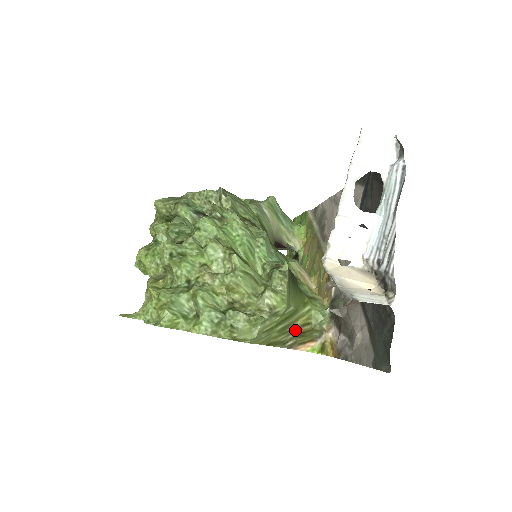
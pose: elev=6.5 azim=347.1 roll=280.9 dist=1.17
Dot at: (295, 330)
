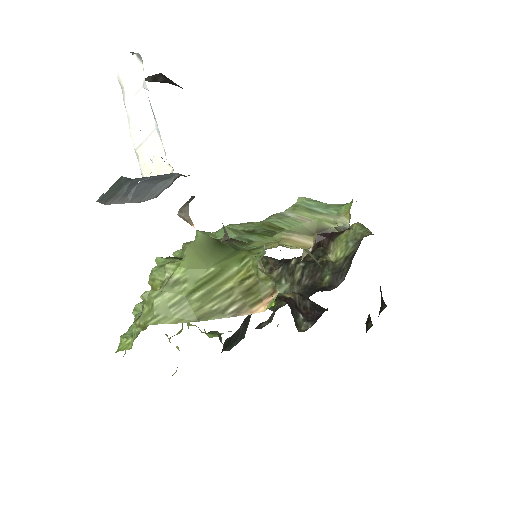
Dot at: (233, 292)
